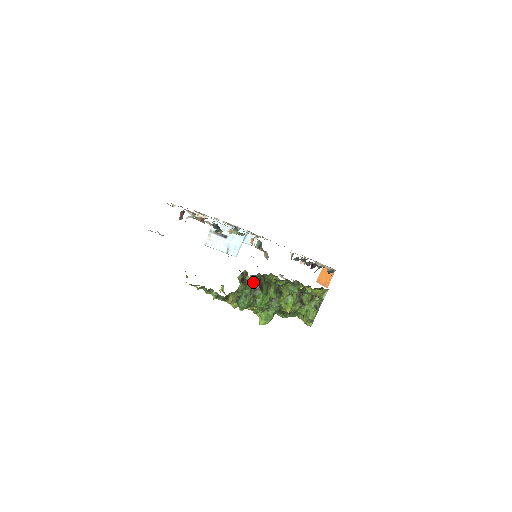
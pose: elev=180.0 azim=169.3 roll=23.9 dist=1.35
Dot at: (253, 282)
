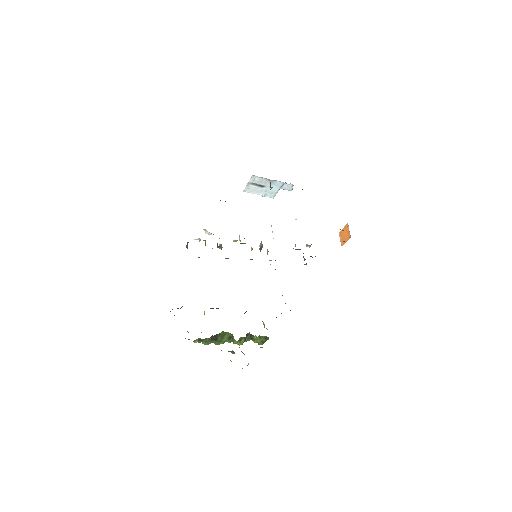
Dot at: occluded
